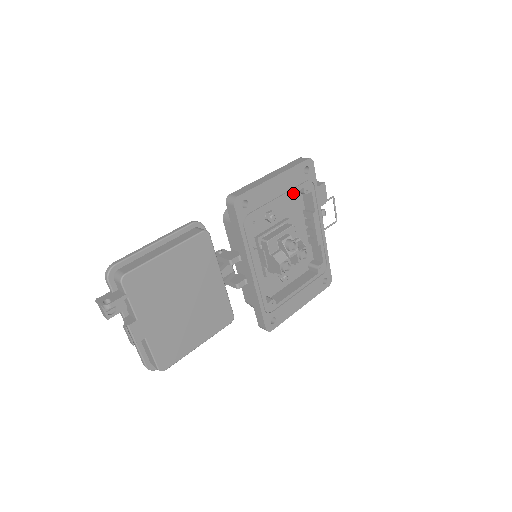
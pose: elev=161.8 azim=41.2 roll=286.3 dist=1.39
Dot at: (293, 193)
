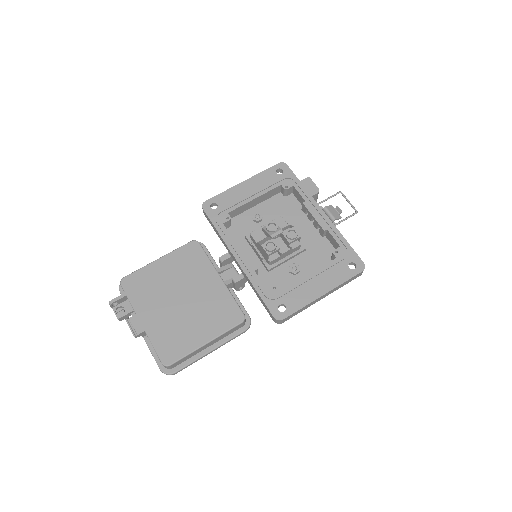
Dot at: (269, 191)
